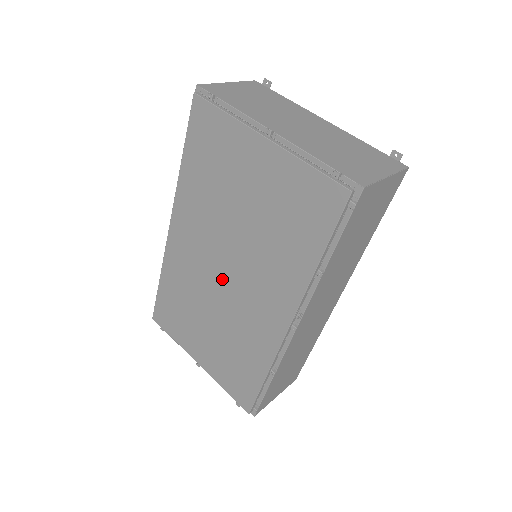
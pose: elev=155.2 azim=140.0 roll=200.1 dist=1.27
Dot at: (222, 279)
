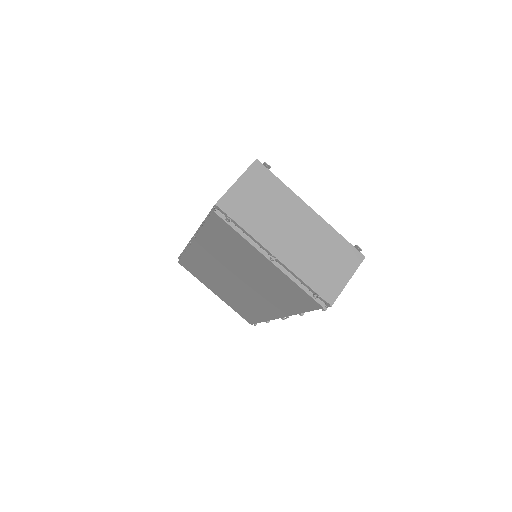
Dot at: (235, 282)
